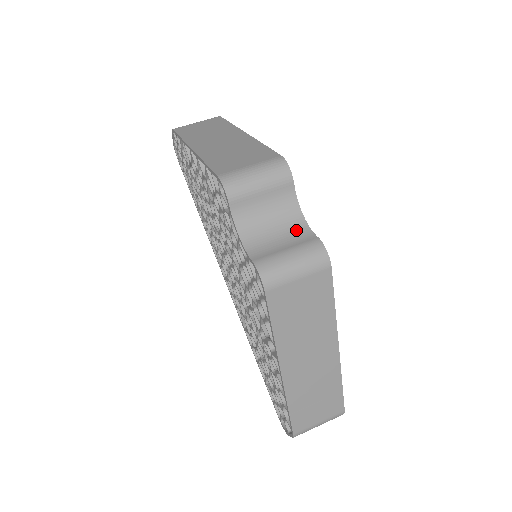
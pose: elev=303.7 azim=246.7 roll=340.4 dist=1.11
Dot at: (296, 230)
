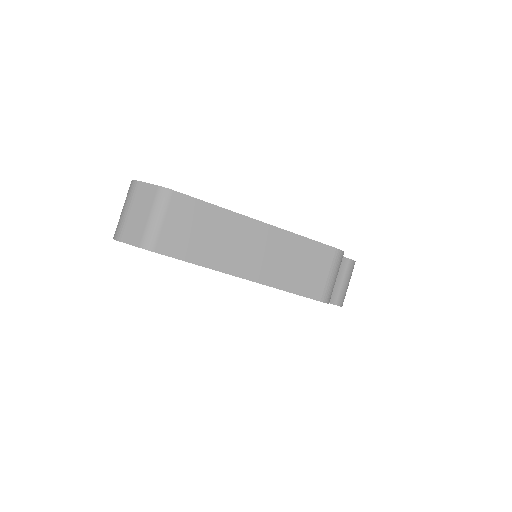
Dot at: occluded
